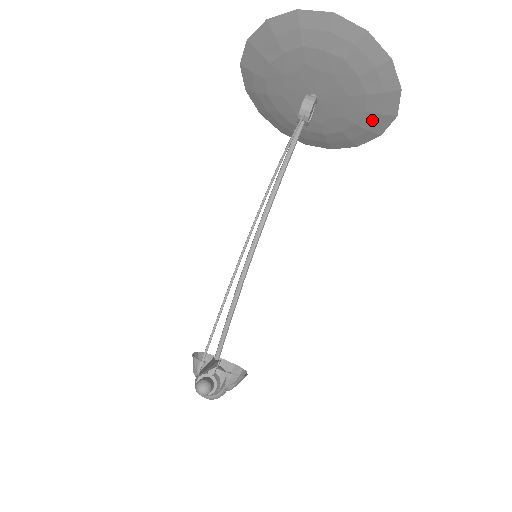
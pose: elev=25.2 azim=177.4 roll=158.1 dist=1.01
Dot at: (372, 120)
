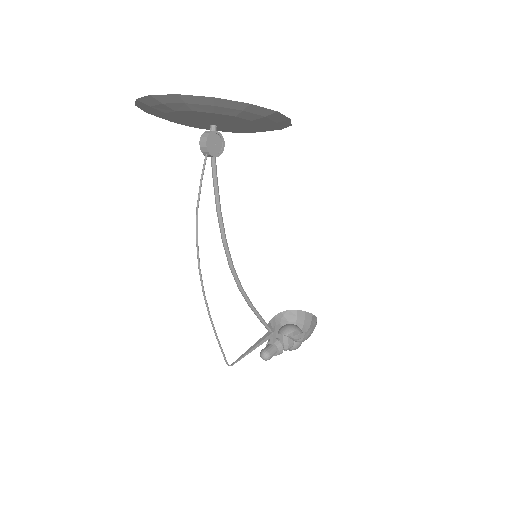
Dot at: (266, 120)
